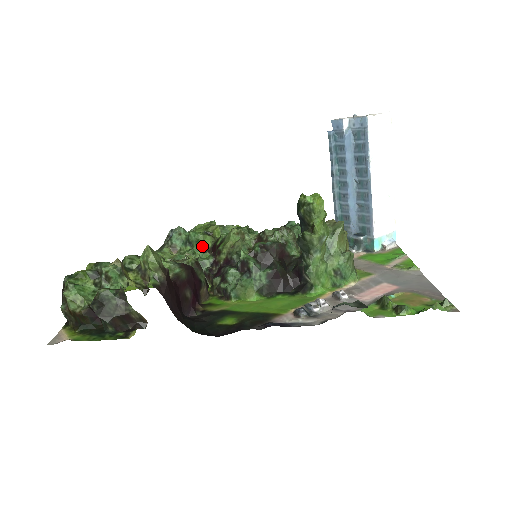
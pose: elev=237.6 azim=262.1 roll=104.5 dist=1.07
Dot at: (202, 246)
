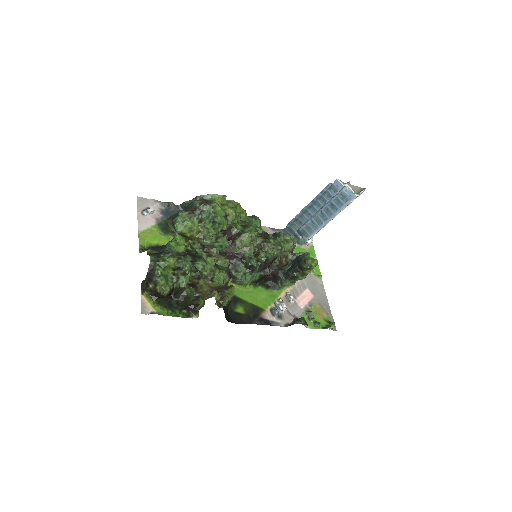
Dot at: (221, 227)
